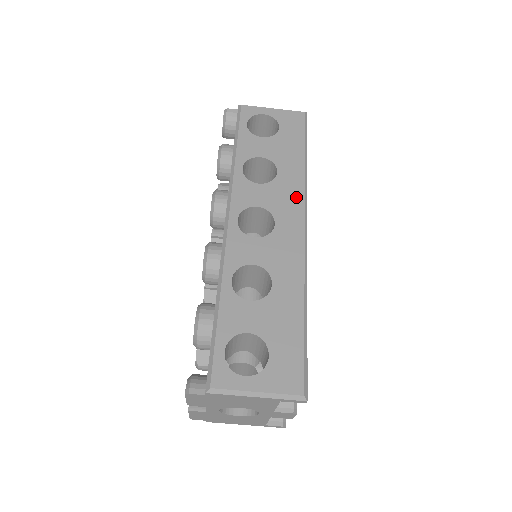
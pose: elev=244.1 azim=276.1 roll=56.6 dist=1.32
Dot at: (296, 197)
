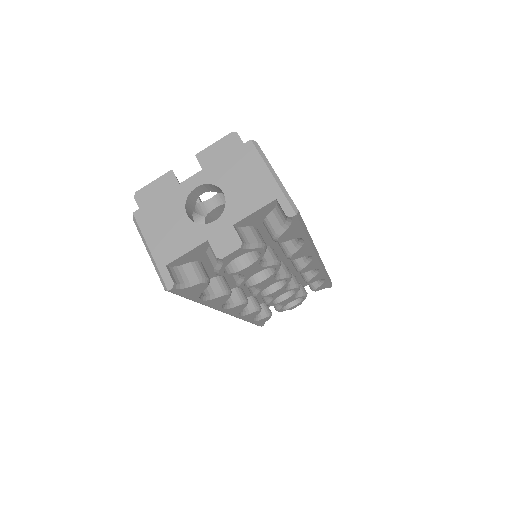
Dot at: occluded
